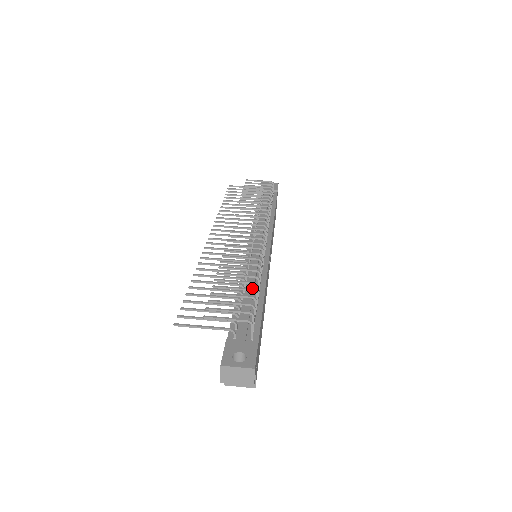
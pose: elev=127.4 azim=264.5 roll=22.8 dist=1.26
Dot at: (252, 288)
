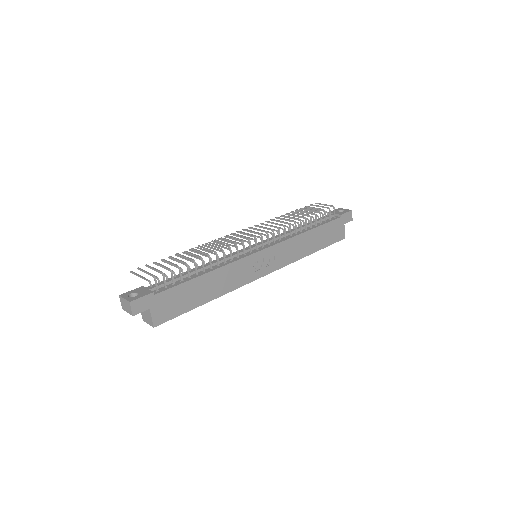
Dot at: (202, 267)
